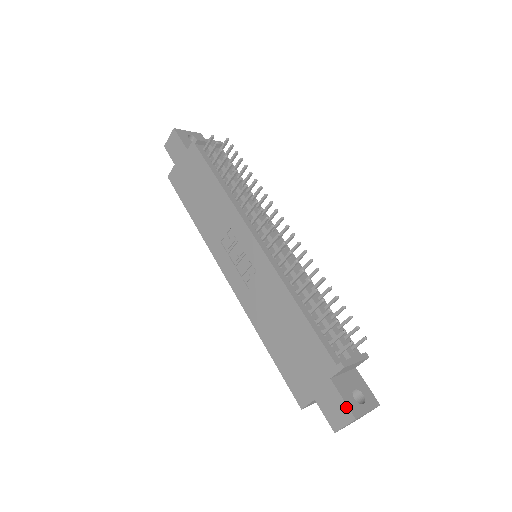
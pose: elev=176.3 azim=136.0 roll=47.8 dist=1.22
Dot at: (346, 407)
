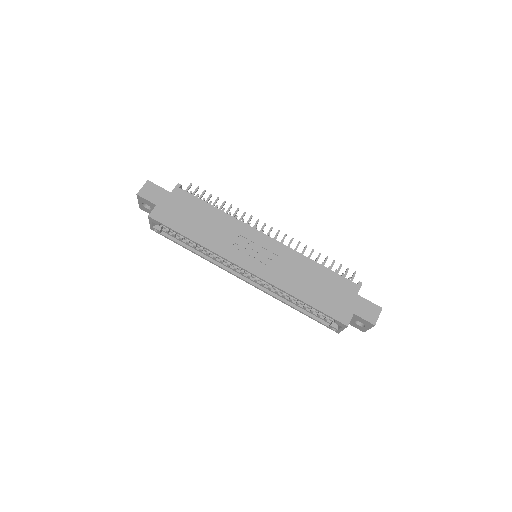
Dot at: (374, 305)
